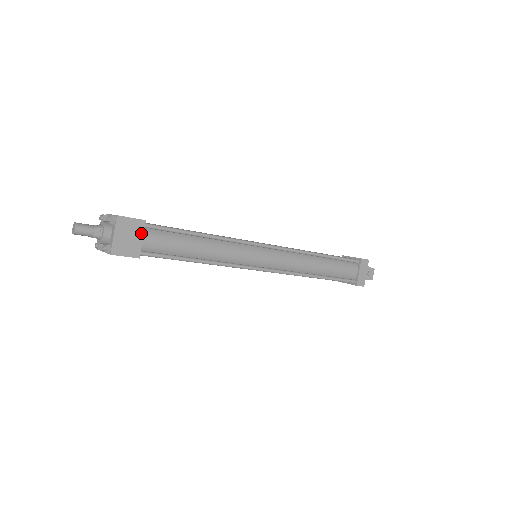
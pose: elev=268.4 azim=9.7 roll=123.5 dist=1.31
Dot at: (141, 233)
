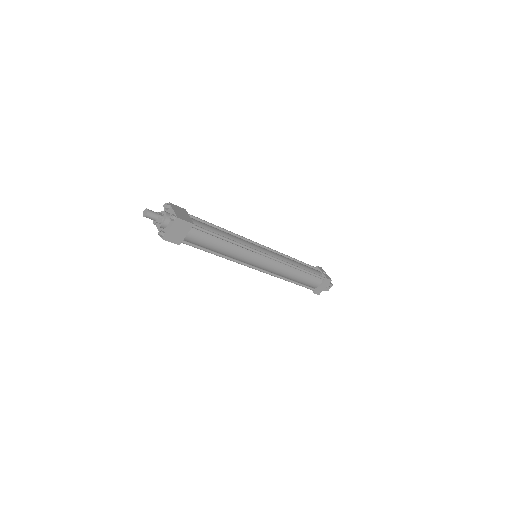
Dot at: (187, 231)
